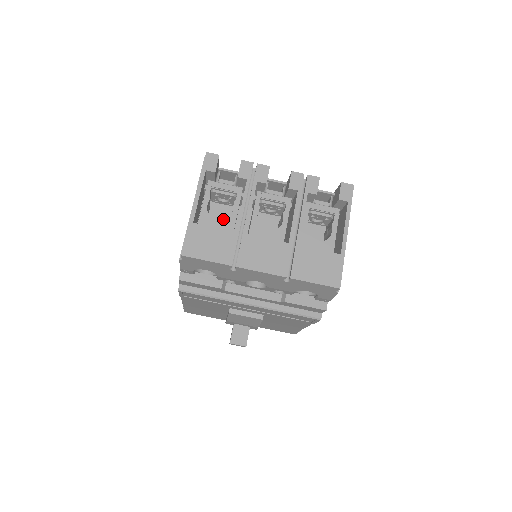
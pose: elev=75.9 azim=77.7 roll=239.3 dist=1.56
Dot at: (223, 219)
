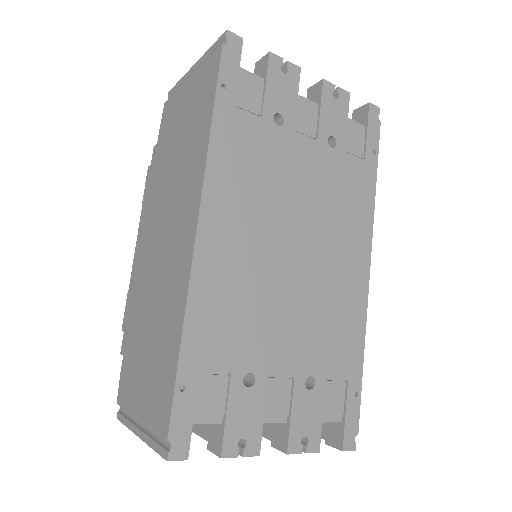
Dot at: occluded
